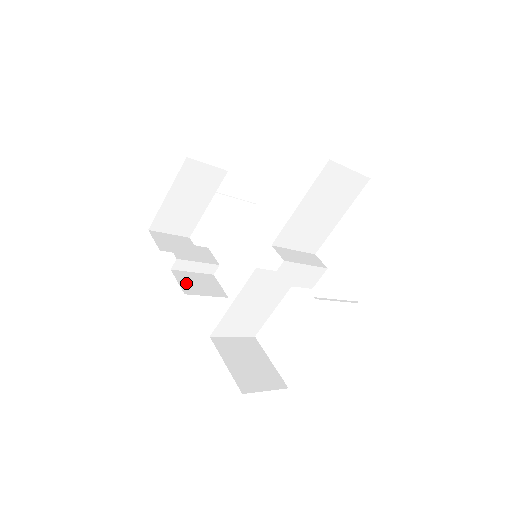
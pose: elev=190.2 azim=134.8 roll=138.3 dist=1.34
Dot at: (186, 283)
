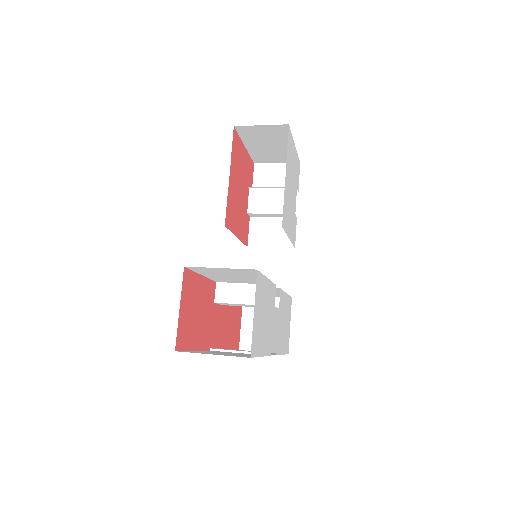
Dot at: (257, 233)
